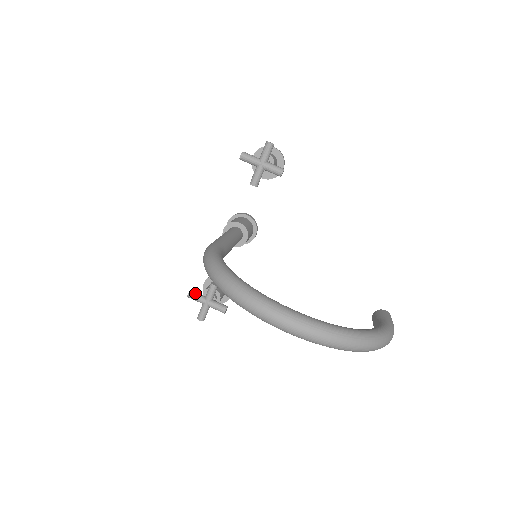
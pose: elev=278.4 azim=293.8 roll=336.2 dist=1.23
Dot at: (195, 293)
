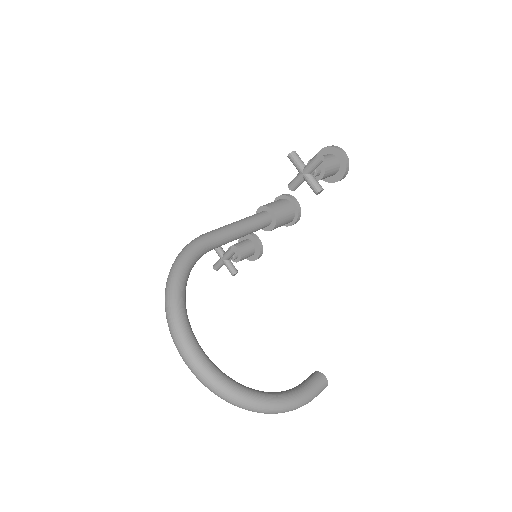
Dot at: occluded
